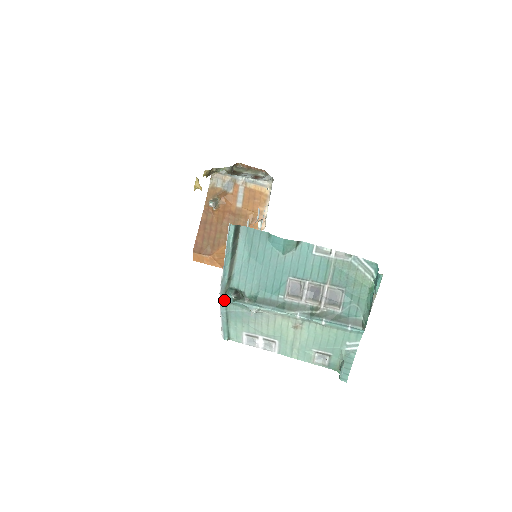
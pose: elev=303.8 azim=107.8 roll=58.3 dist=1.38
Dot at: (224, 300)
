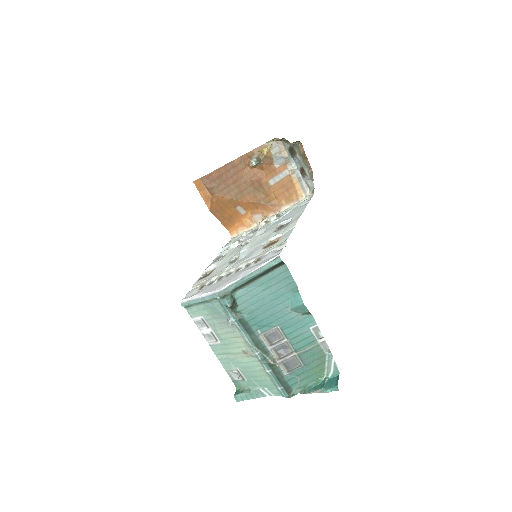
Dot at: (218, 297)
